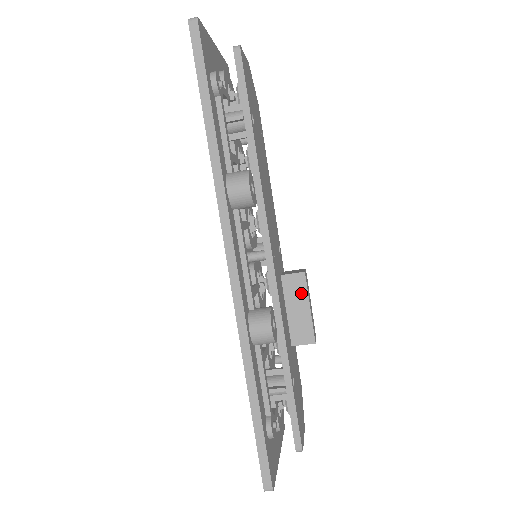
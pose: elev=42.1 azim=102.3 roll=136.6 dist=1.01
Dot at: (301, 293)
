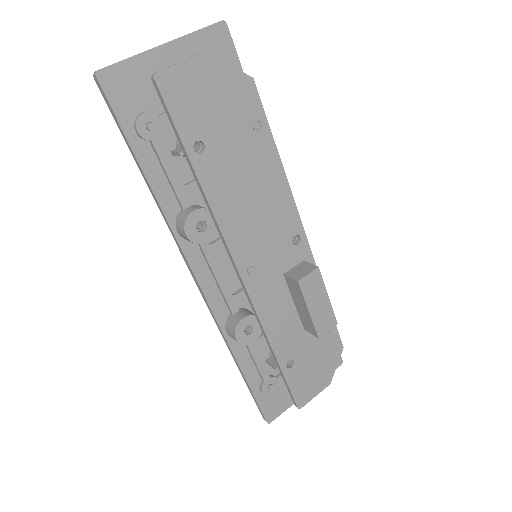
Dot at: (300, 296)
